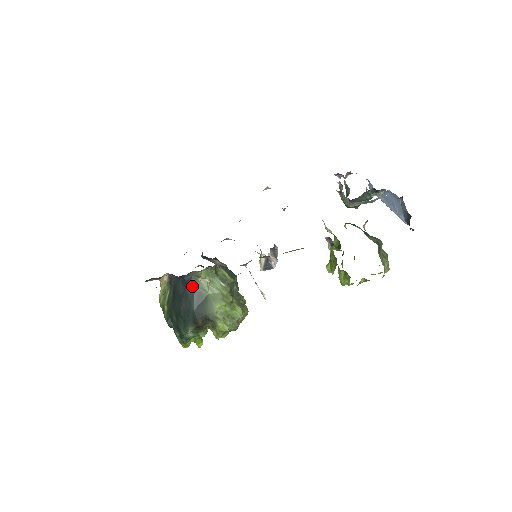
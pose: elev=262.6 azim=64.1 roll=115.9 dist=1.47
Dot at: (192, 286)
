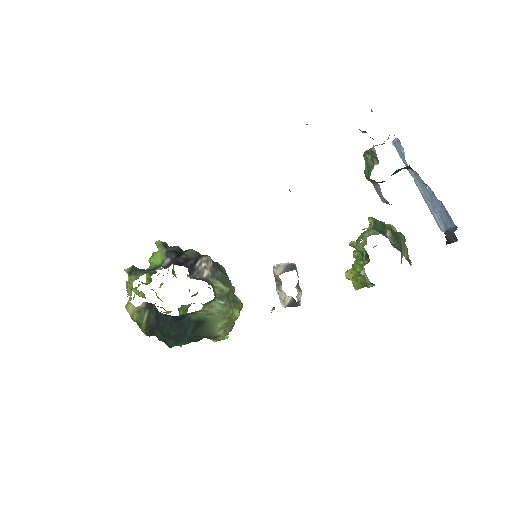
Dot at: (188, 318)
